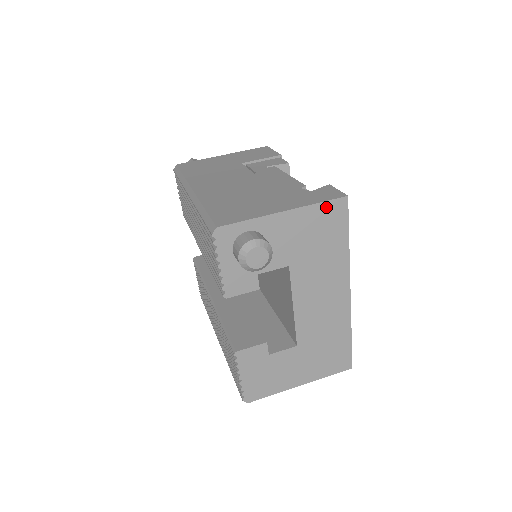
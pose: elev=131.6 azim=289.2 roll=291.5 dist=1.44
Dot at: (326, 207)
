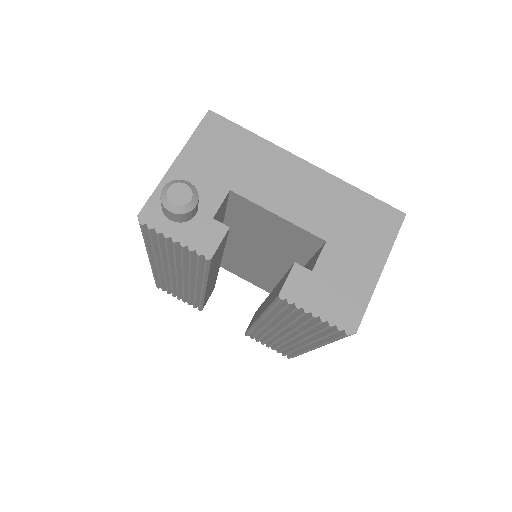
Dot at: (203, 130)
